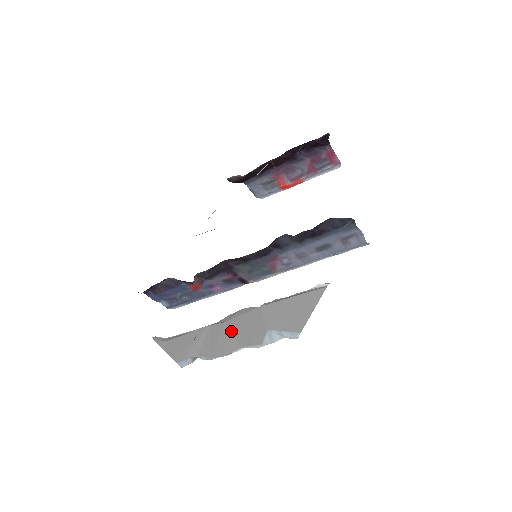
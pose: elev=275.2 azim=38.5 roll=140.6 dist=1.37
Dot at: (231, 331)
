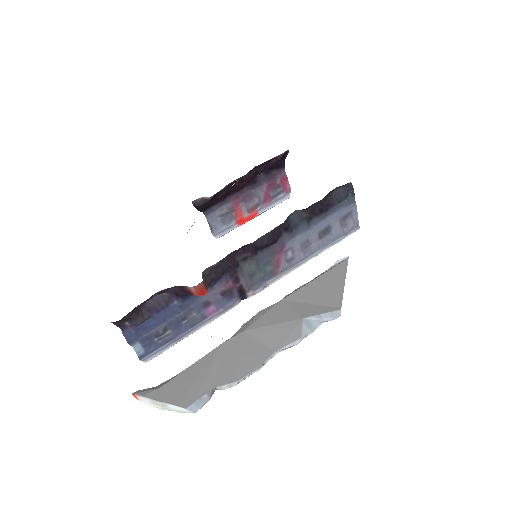
Dot at: (255, 338)
